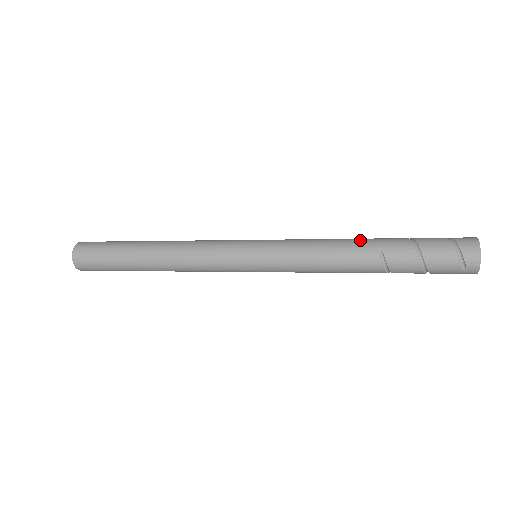
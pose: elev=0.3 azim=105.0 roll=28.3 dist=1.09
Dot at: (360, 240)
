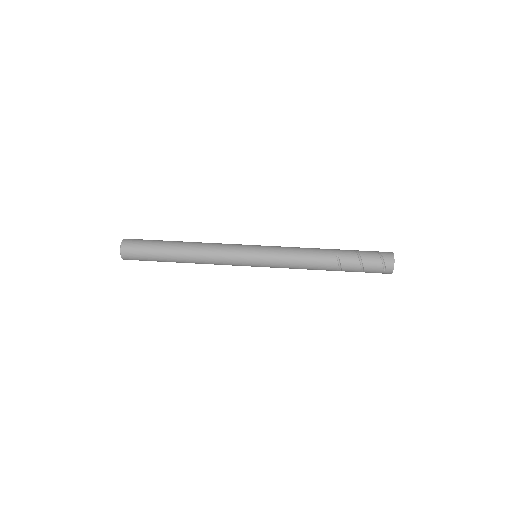
Dot at: (325, 249)
